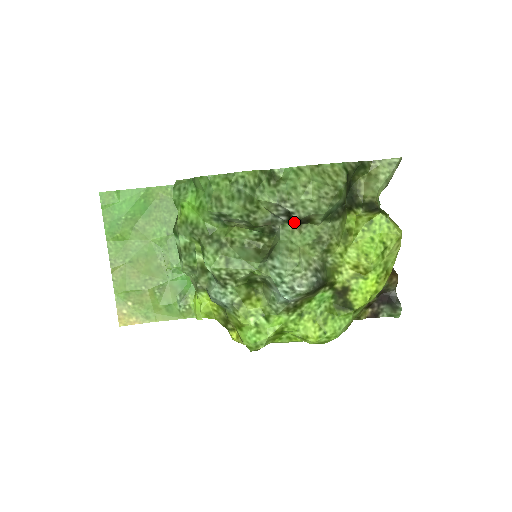
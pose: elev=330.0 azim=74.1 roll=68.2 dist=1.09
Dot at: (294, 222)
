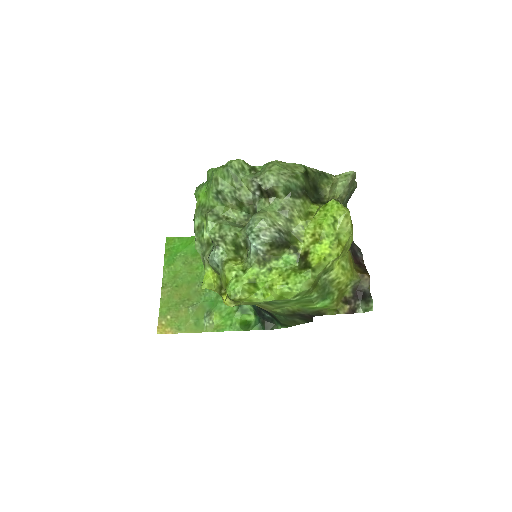
Dot at: (264, 194)
